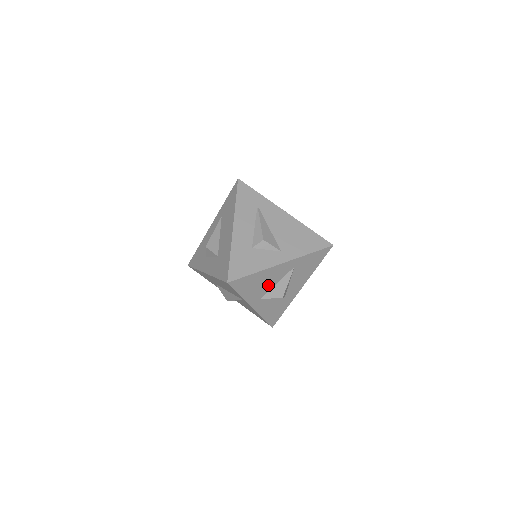
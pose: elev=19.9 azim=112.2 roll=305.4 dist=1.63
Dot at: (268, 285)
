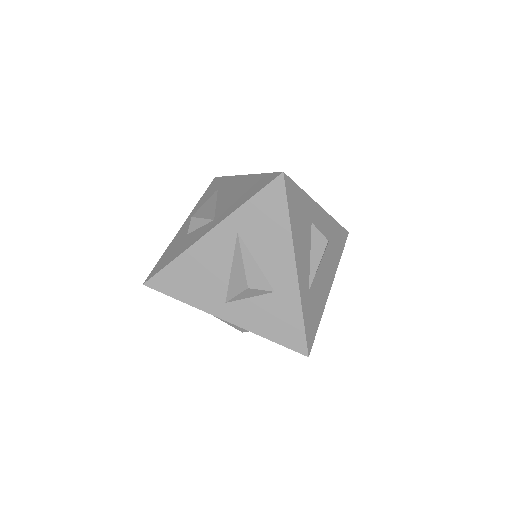
Dot at: (218, 275)
